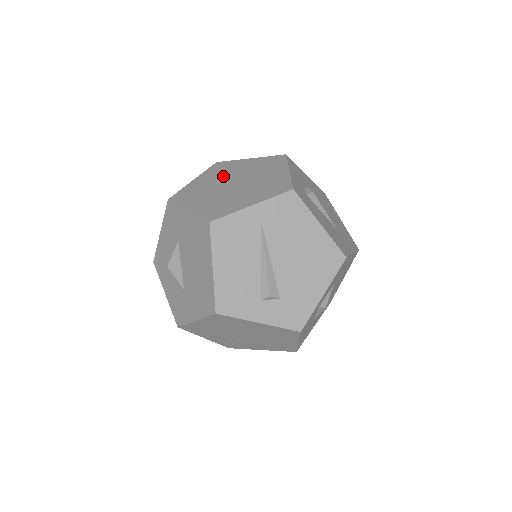
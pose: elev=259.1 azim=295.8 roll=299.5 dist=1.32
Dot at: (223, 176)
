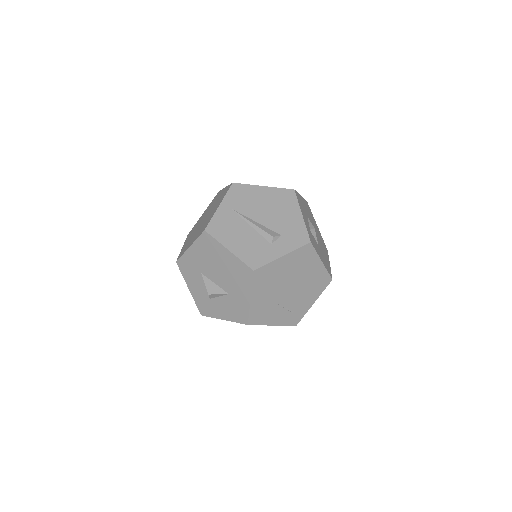
Dot at: (196, 228)
